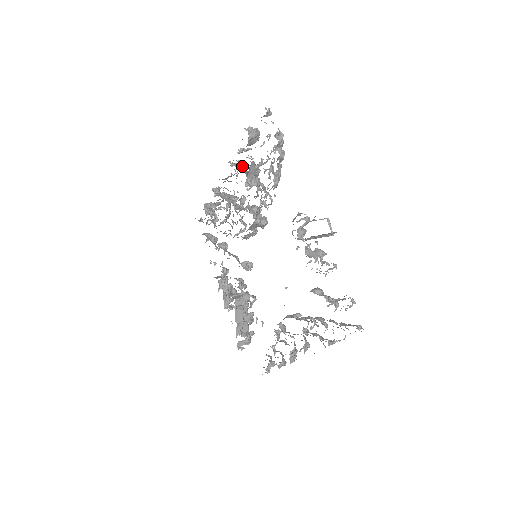
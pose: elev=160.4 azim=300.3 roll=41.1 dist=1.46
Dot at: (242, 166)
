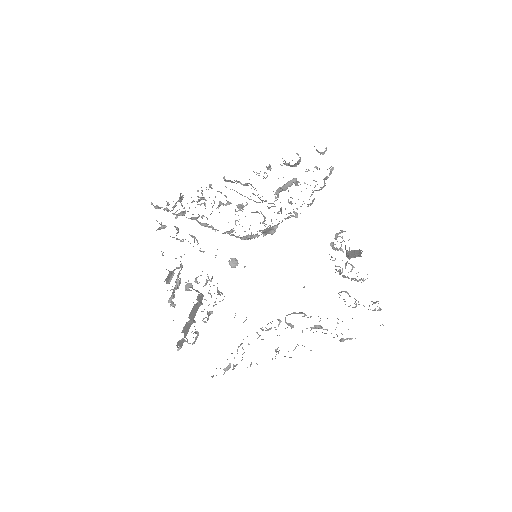
Dot at: occluded
